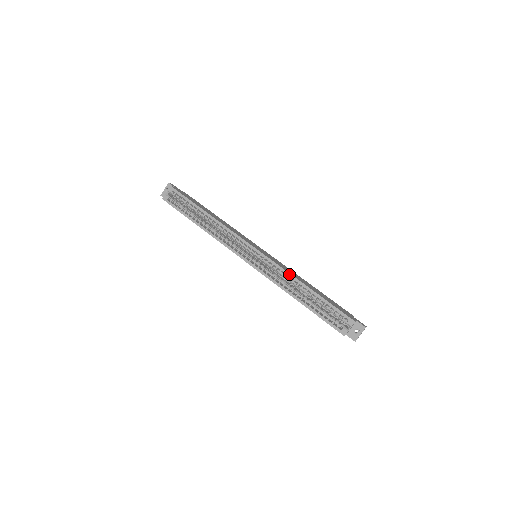
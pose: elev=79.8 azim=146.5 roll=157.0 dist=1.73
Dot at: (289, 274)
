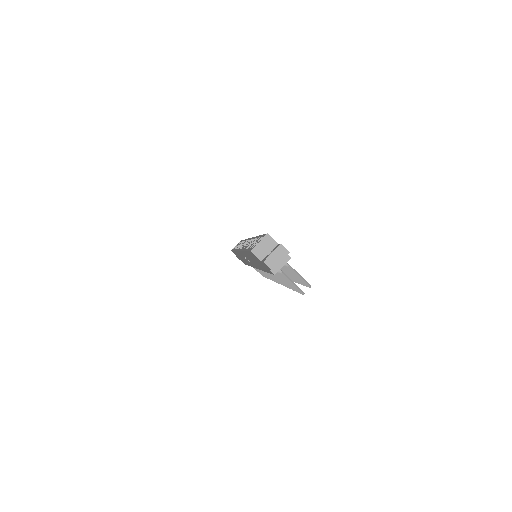
Dot at: (254, 237)
